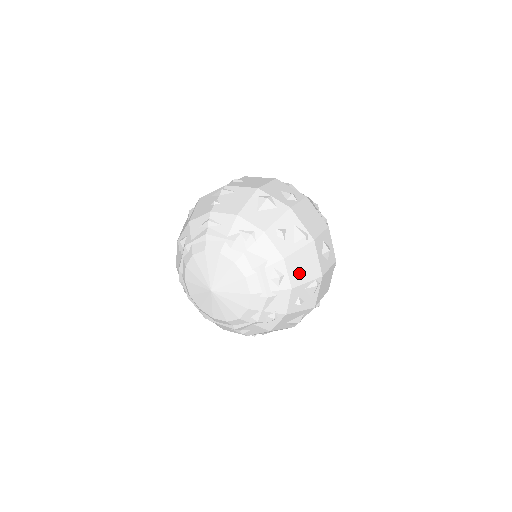
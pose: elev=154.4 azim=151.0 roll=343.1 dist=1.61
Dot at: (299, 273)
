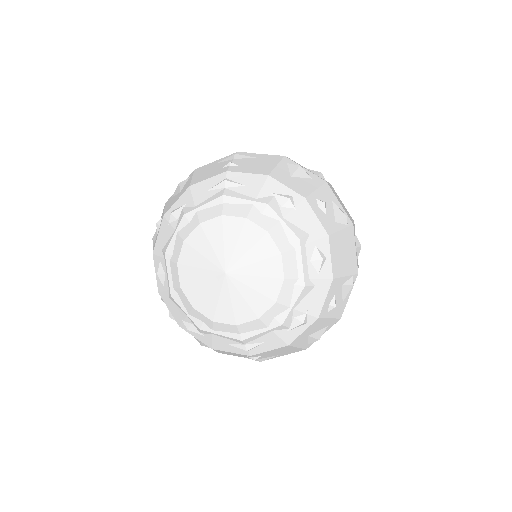
Dot at: (340, 261)
